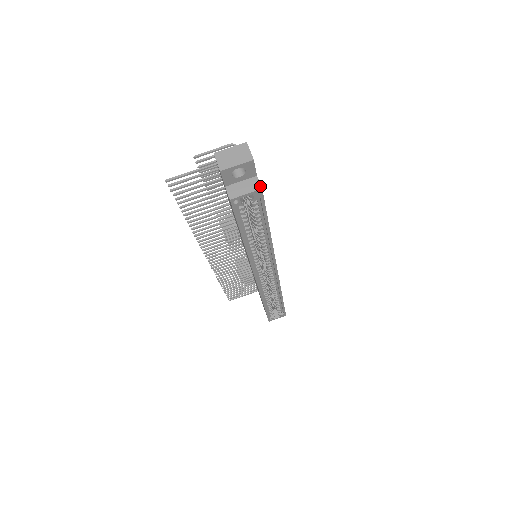
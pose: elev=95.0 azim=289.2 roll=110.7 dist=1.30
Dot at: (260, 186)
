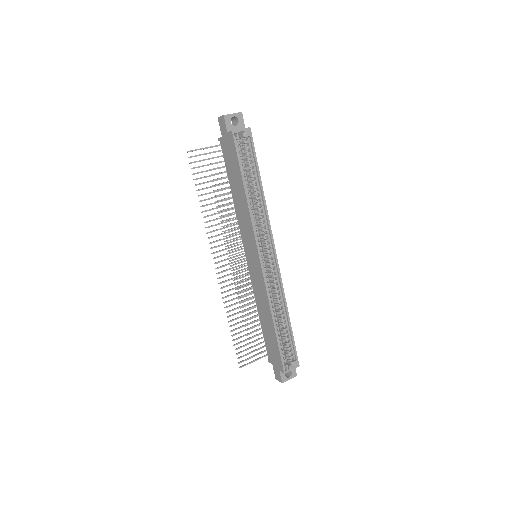
Dot at: (249, 127)
